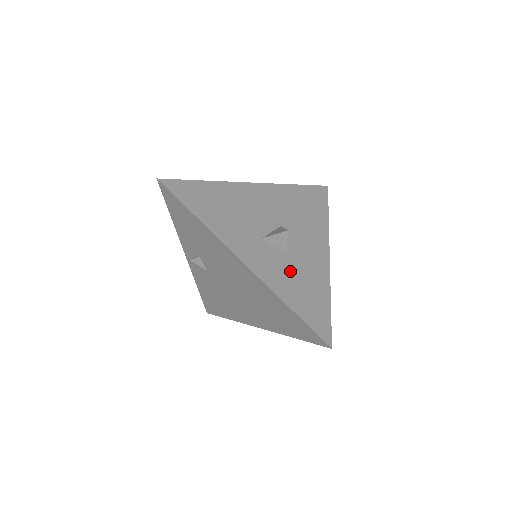
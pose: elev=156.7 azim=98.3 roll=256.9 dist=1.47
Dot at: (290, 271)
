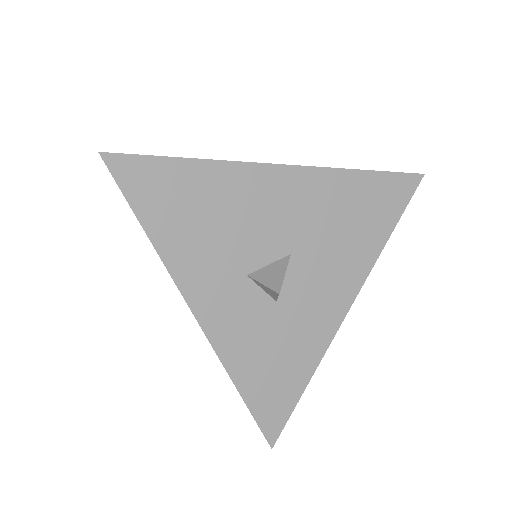
Dot at: (267, 333)
